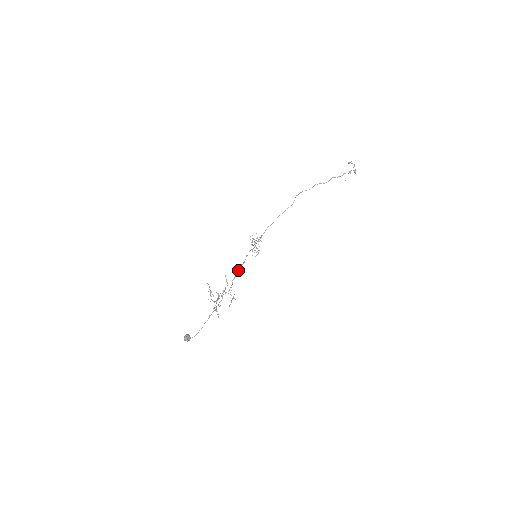
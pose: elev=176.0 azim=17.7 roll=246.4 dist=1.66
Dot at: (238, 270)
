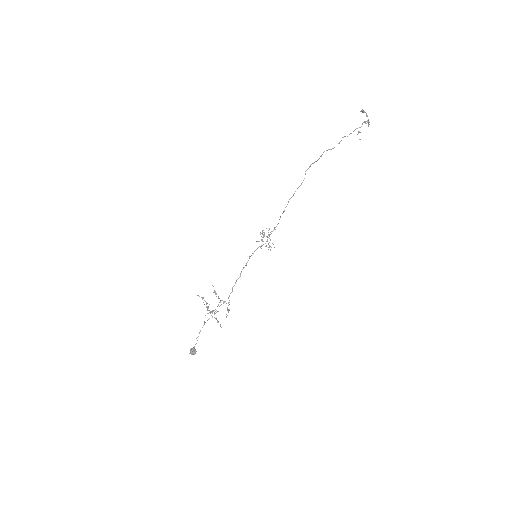
Dot at: (240, 274)
